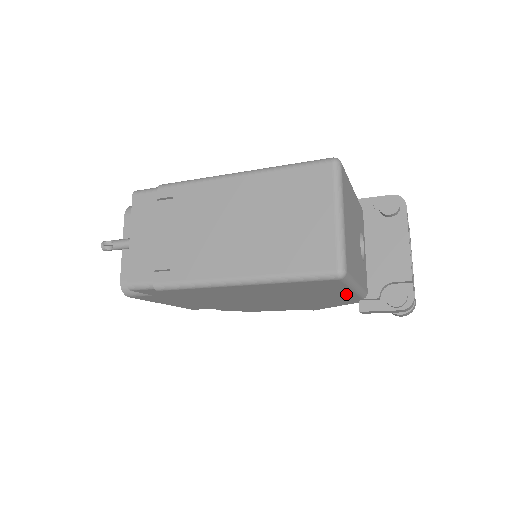
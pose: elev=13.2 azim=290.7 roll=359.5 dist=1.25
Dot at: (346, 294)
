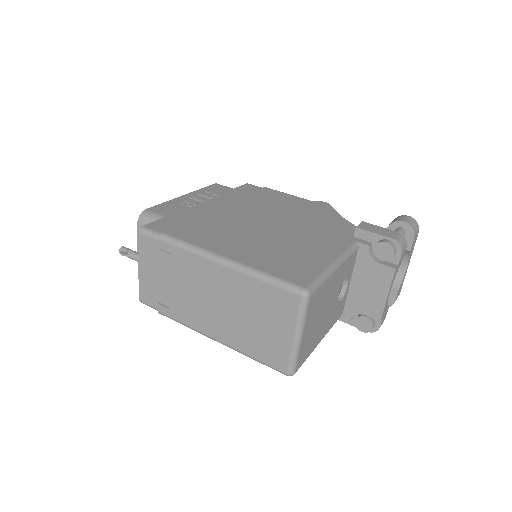
Dot at: occluded
